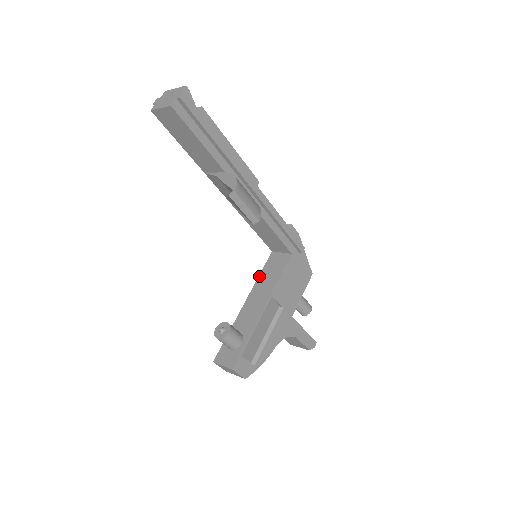
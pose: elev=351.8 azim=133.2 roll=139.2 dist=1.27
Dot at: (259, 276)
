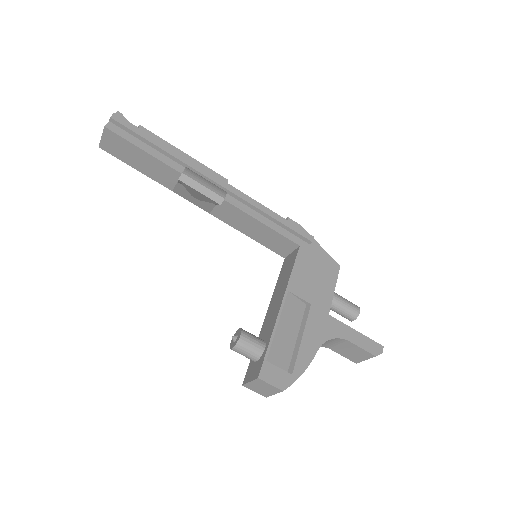
Dot at: (276, 284)
